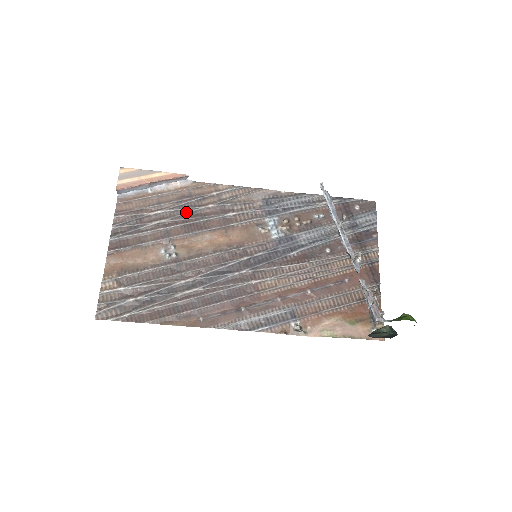
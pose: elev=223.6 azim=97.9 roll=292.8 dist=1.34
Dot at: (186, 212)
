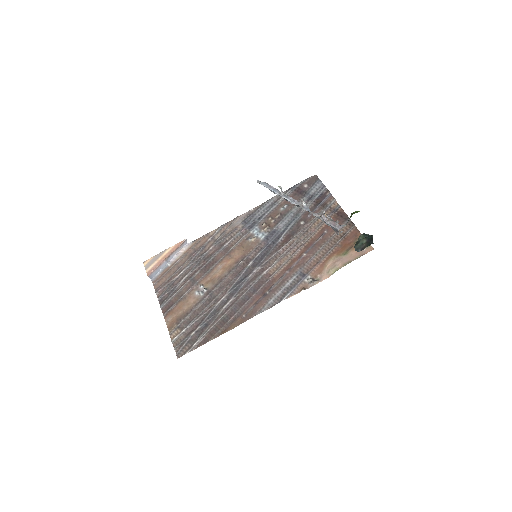
Dot at: (198, 262)
